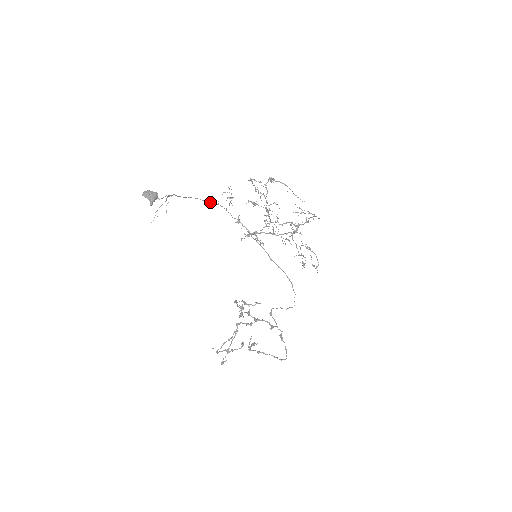
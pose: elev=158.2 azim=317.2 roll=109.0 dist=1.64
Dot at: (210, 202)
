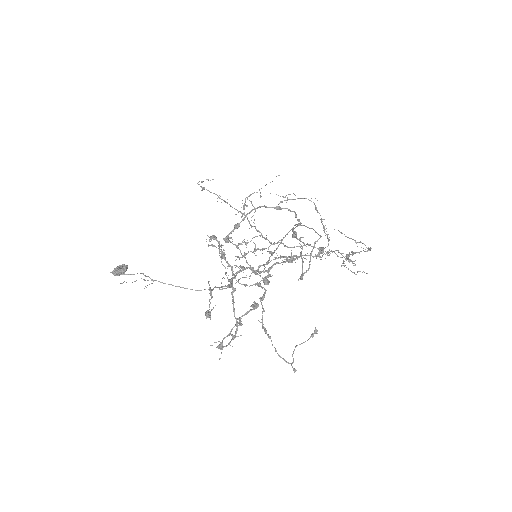
Dot at: occluded
